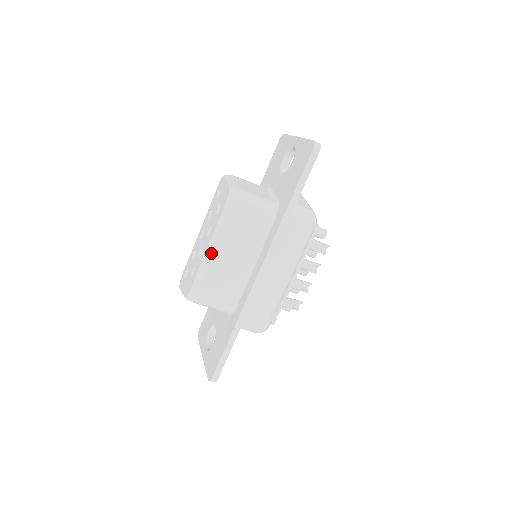
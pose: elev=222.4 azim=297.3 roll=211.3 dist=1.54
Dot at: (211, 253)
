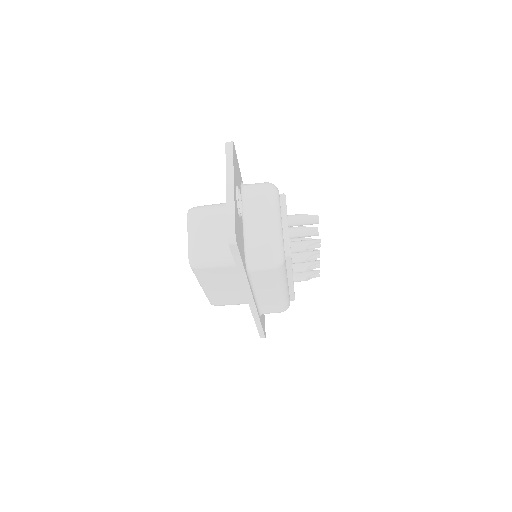
Dot at: (206, 290)
